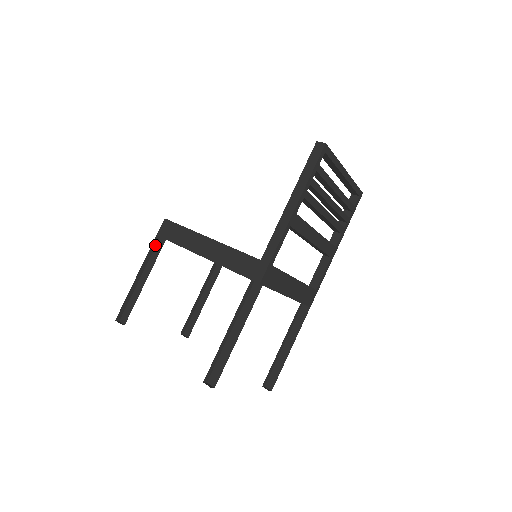
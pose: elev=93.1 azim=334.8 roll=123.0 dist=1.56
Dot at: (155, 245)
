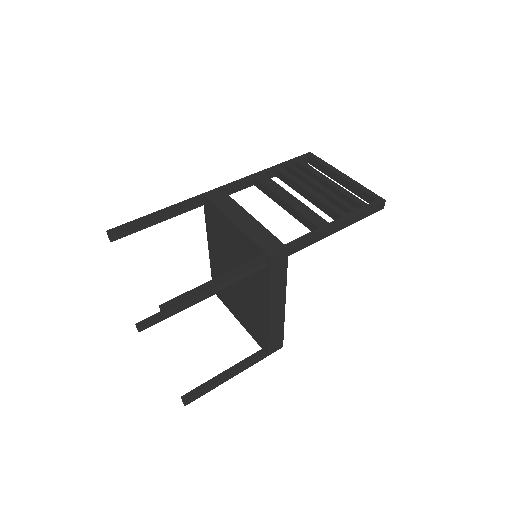
Dot at: occluded
